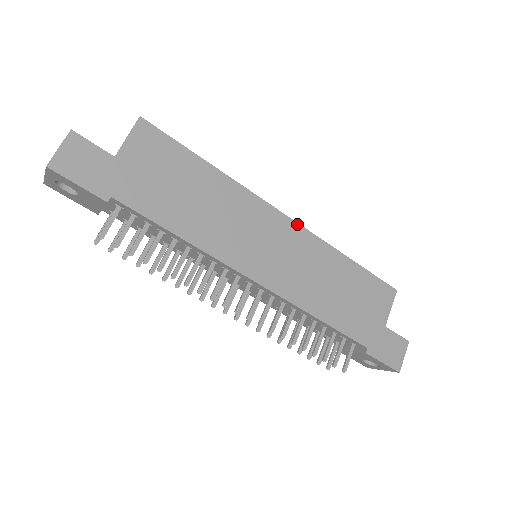
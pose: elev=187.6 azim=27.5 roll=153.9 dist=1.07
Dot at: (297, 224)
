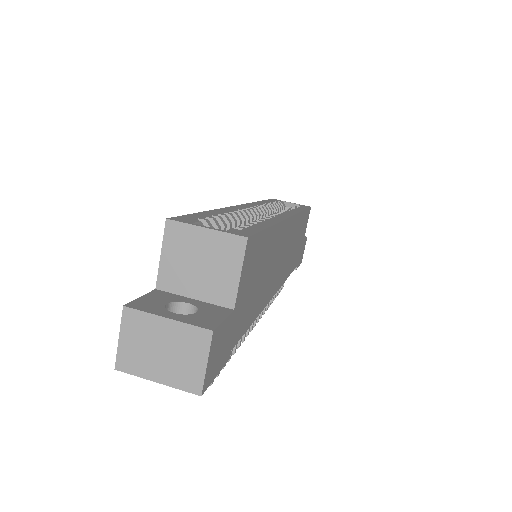
Dot at: (294, 216)
